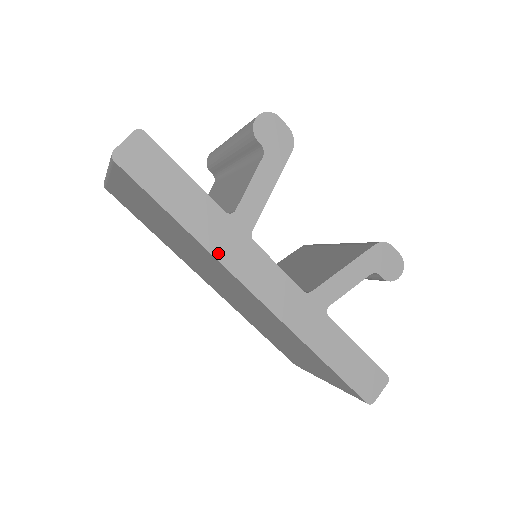
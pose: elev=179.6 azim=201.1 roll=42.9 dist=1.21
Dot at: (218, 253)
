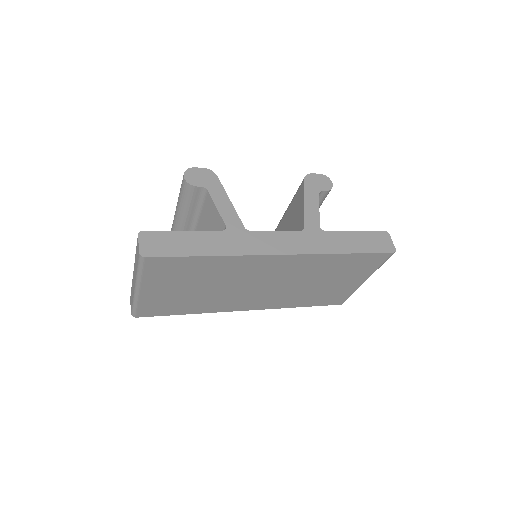
Dot at: (242, 252)
